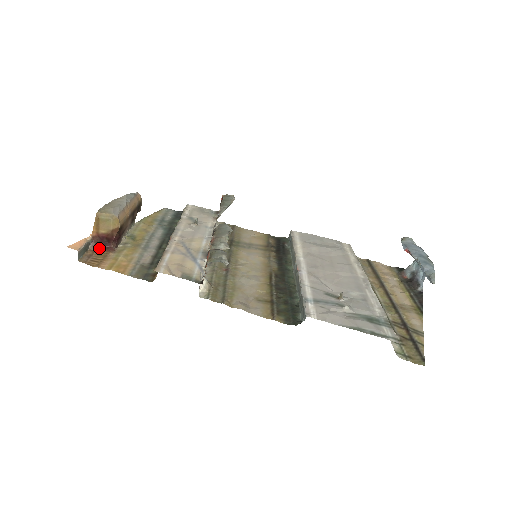
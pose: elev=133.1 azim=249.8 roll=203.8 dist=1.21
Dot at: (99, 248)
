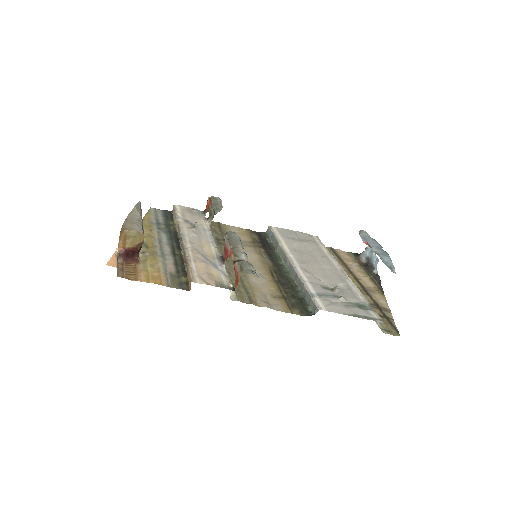
Dot at: (125, 260)
